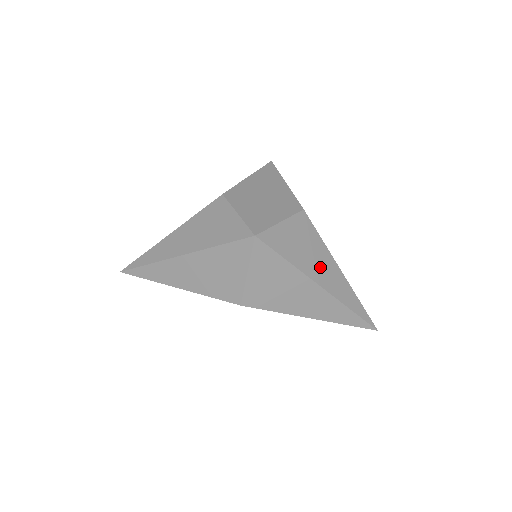
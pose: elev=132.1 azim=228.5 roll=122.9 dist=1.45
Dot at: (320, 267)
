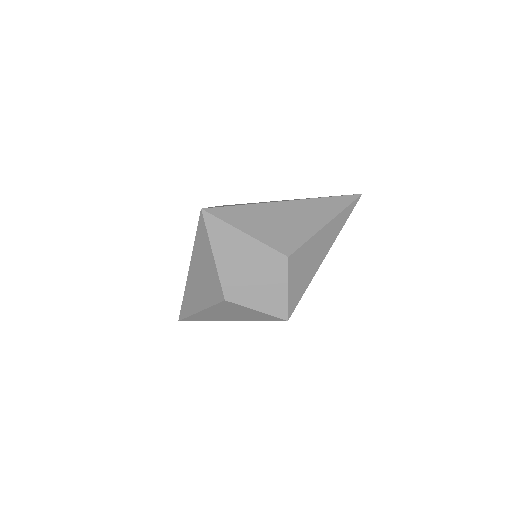
Dot at: (319, 251)
